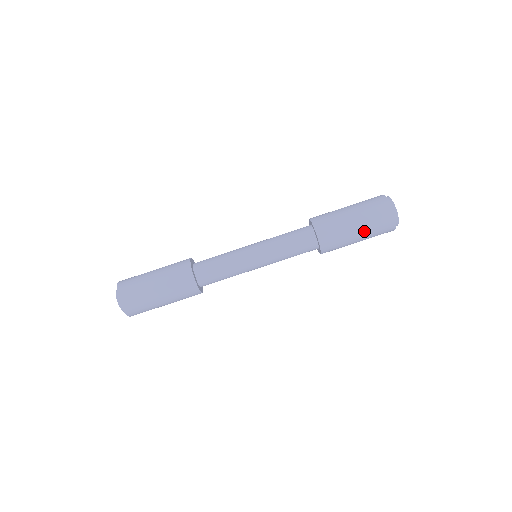
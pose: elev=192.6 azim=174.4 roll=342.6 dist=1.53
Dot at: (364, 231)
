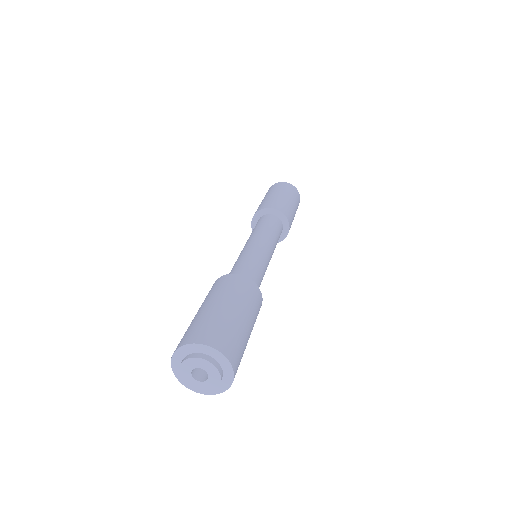
Dot at: (296, 209)
